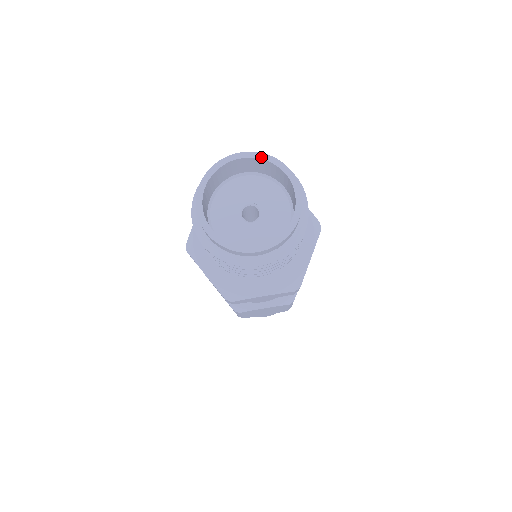
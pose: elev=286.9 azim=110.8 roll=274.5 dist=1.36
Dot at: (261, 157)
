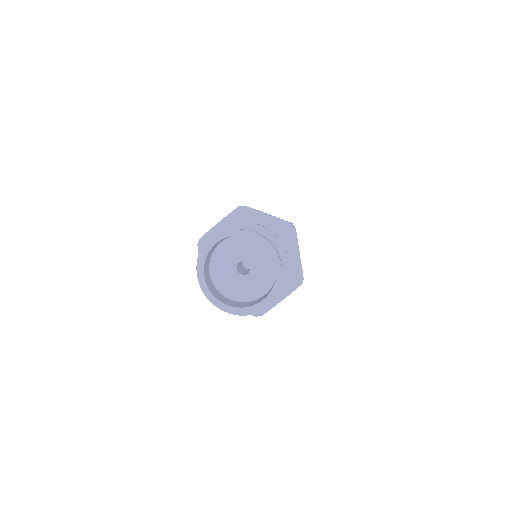
Dot at: (230, 235)
